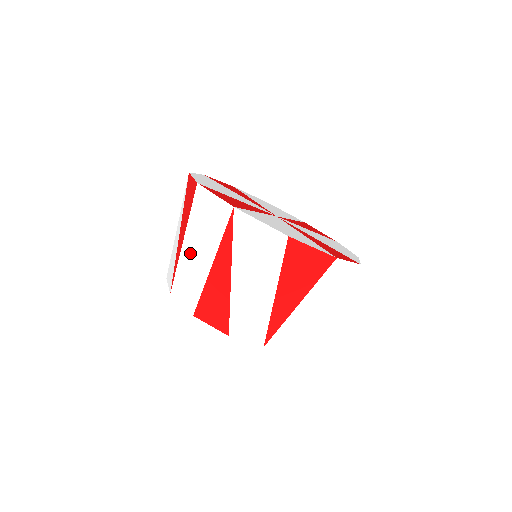
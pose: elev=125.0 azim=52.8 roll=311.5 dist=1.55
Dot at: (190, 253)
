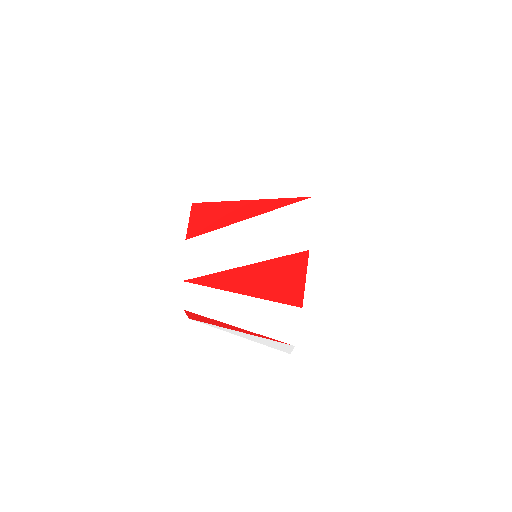
Dot at: (249, 183)
